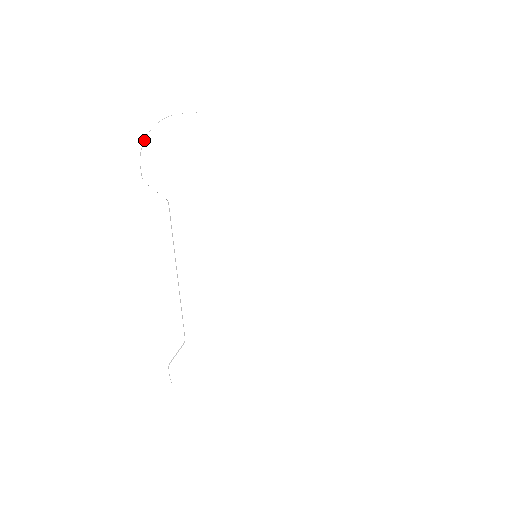
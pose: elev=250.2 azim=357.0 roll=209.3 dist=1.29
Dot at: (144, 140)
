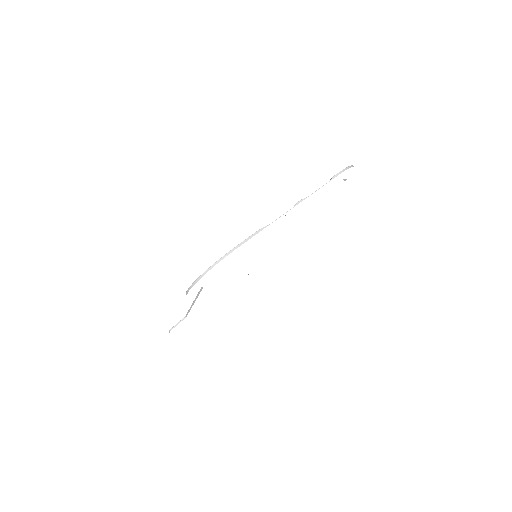
Dot at: (197, 280)
